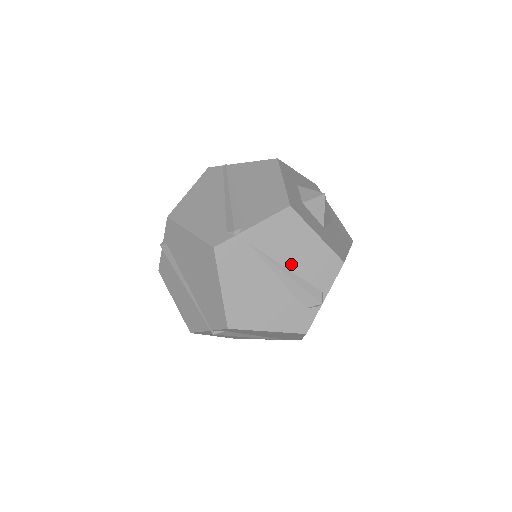
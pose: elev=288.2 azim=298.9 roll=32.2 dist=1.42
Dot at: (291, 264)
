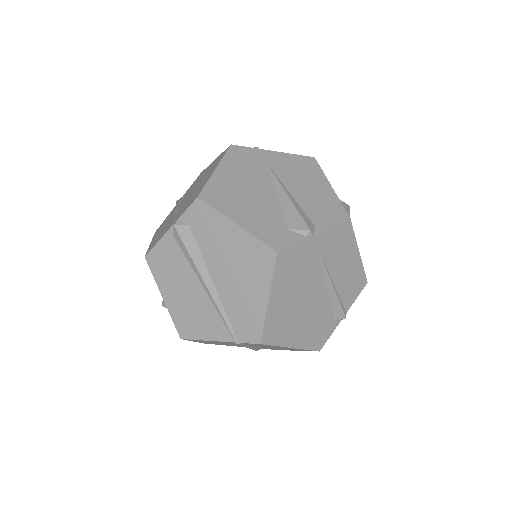
Dot at: (294, 190)
